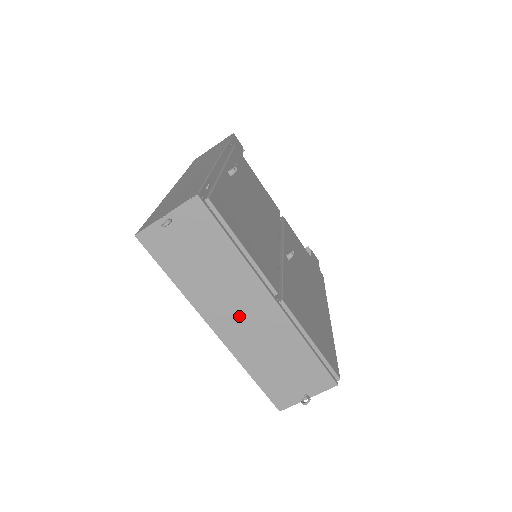
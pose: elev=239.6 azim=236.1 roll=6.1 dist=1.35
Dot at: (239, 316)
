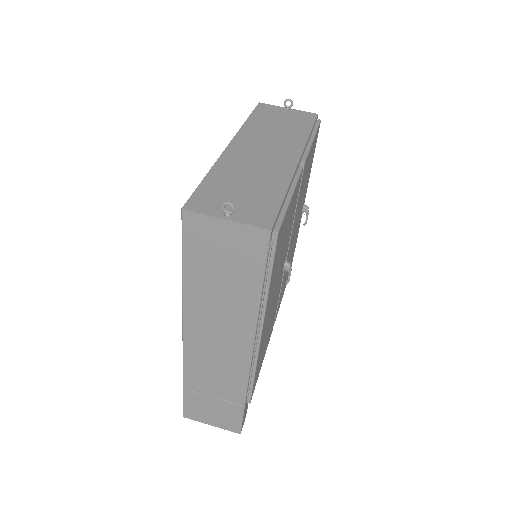
Dot at: (261, 150)
